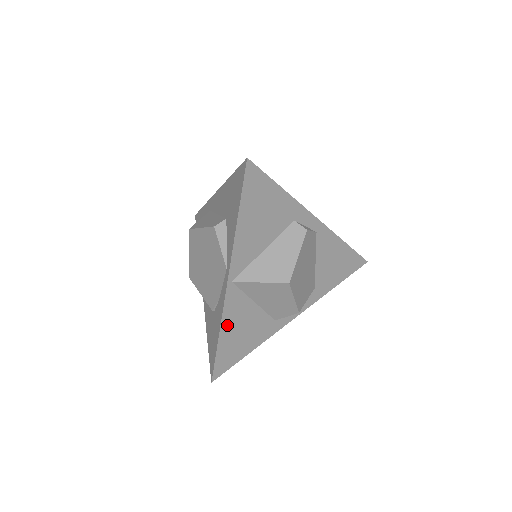
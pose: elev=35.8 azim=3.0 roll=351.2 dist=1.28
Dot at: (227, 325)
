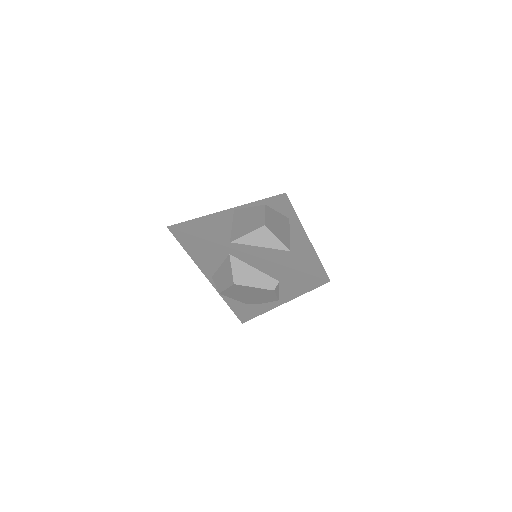
Dot at: occluded
